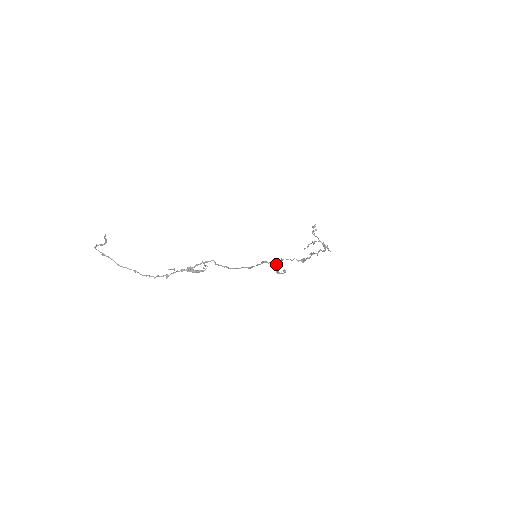
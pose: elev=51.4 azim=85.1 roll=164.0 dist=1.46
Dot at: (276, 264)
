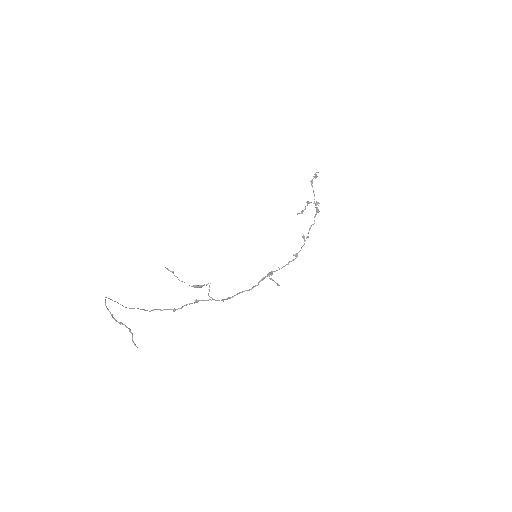
Dot at: occluded
